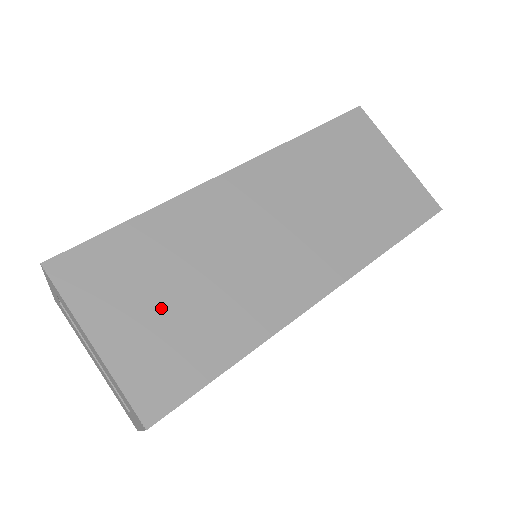
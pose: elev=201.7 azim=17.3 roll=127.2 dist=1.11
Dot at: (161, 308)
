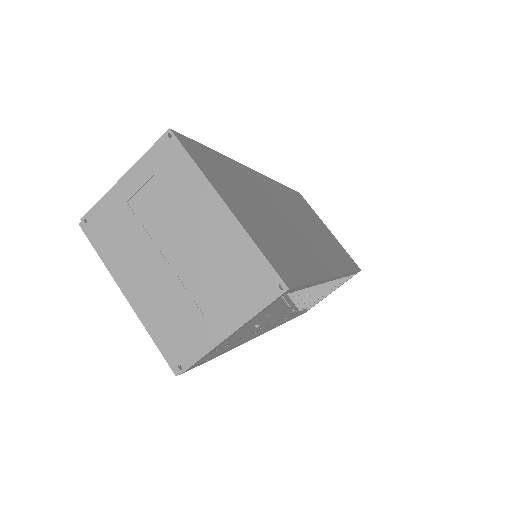
Dot at: (258, 215)
